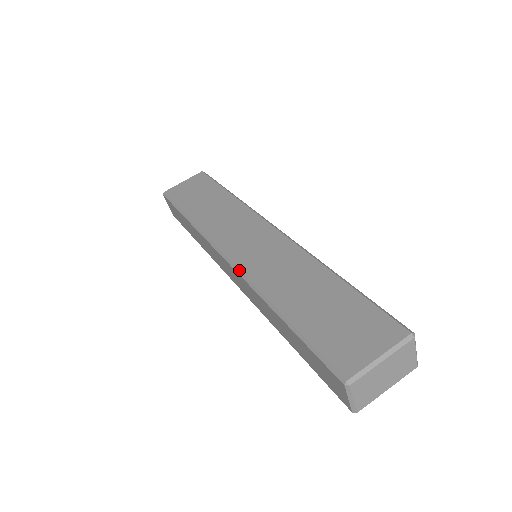
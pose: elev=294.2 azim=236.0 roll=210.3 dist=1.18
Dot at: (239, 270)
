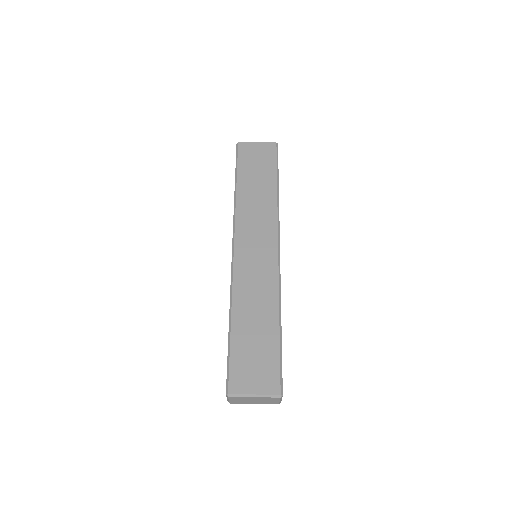
Dot at: (233, 268)
